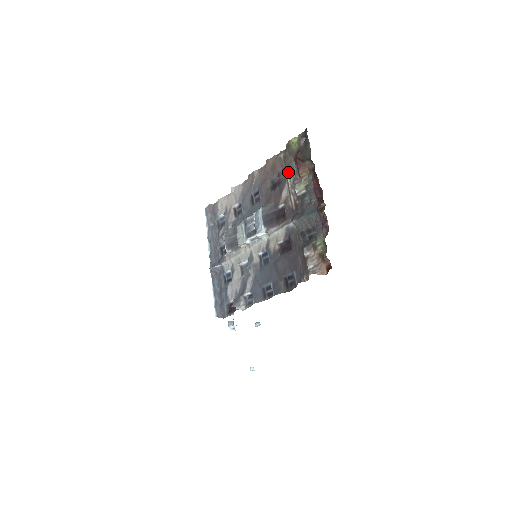
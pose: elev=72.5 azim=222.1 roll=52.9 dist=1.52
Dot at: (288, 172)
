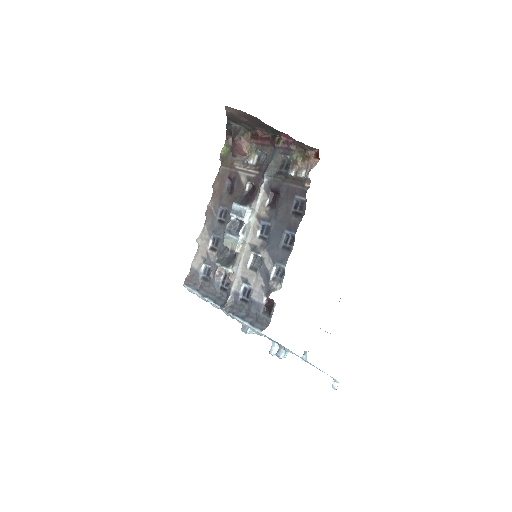
Dot at: (235, 166)
